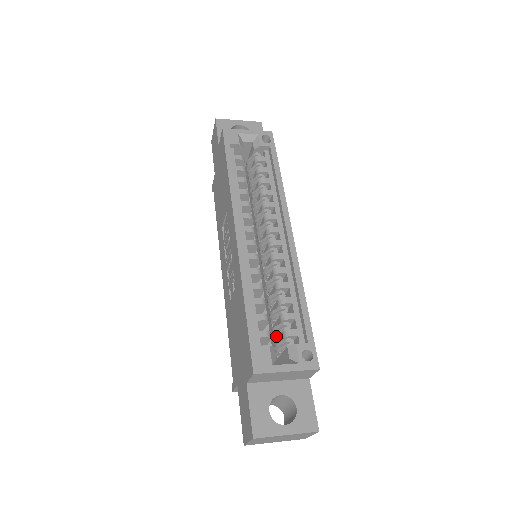
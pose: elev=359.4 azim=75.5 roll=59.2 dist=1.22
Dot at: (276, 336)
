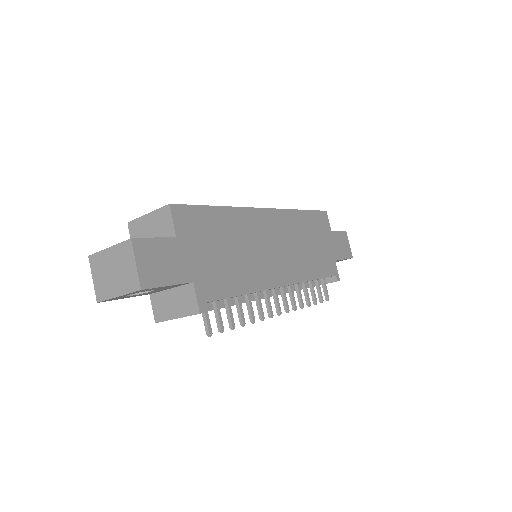
Dot at: occluded
